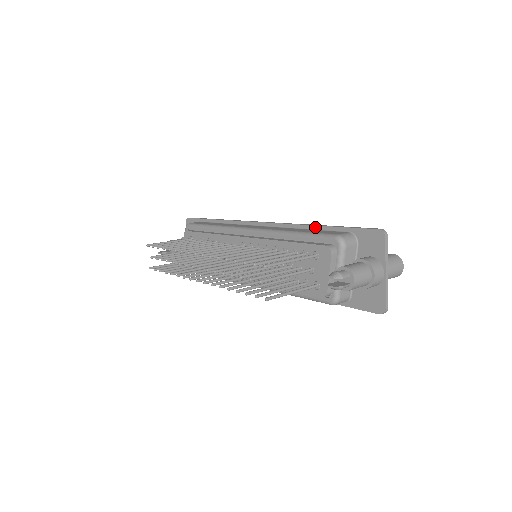
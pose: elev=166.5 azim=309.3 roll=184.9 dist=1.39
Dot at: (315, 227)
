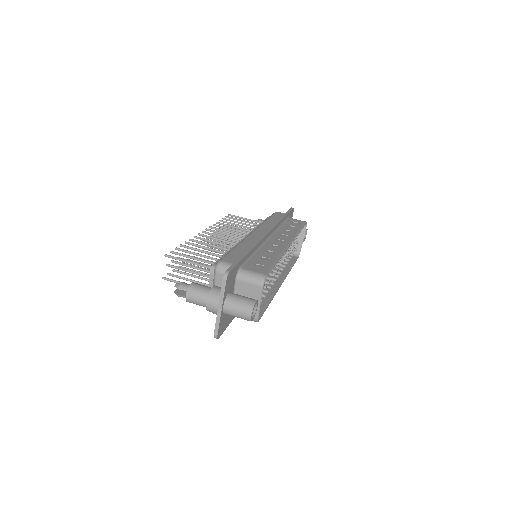
Dot at: (248, 250)
